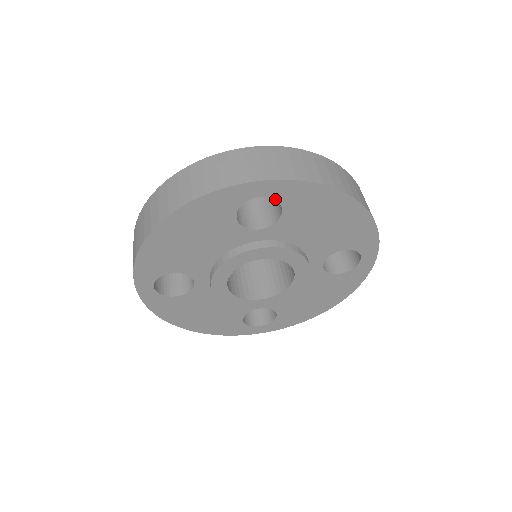
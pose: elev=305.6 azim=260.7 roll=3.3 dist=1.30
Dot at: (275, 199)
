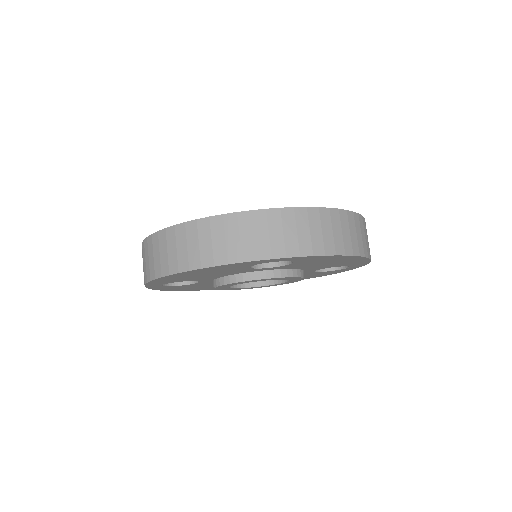
Dot at: occluded
